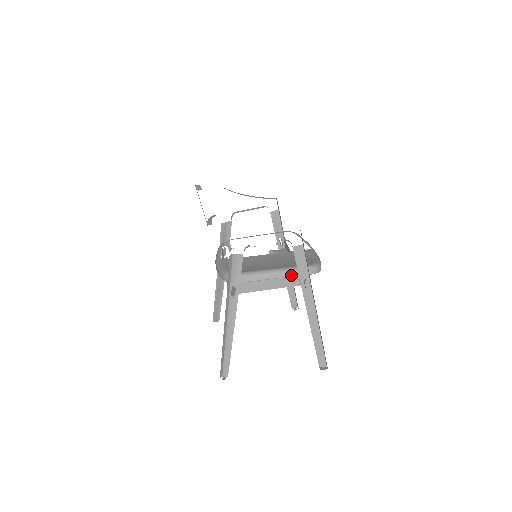
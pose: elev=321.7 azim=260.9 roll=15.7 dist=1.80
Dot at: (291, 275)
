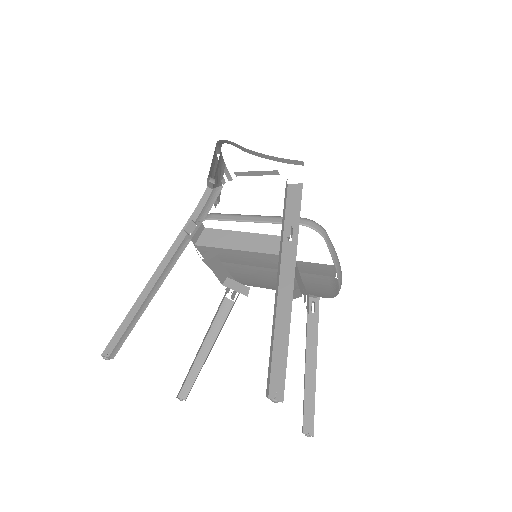
Dot at: (274, 220)
